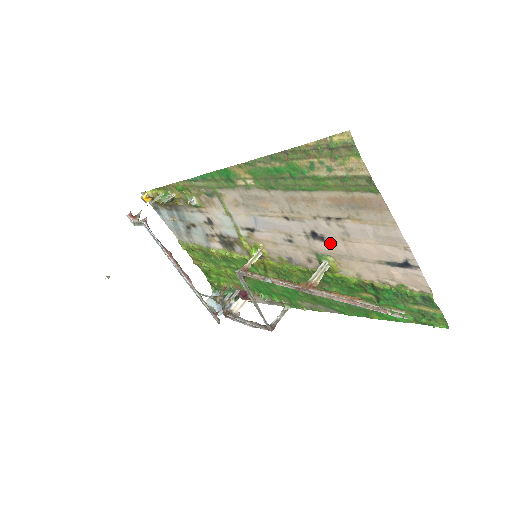
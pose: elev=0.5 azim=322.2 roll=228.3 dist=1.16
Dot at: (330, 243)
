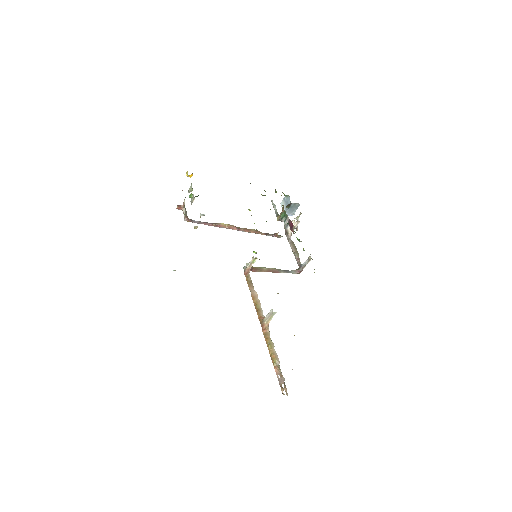
Dot at: occluded
